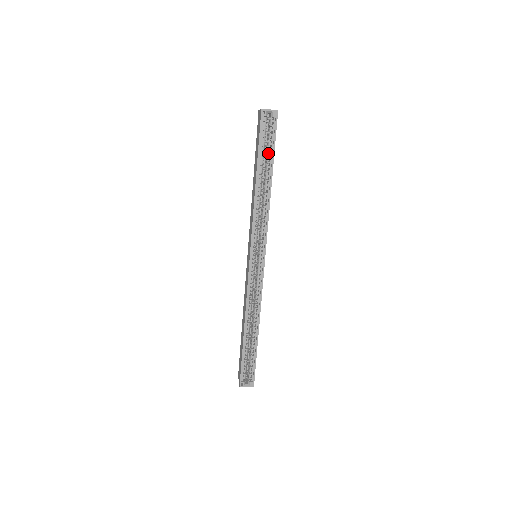
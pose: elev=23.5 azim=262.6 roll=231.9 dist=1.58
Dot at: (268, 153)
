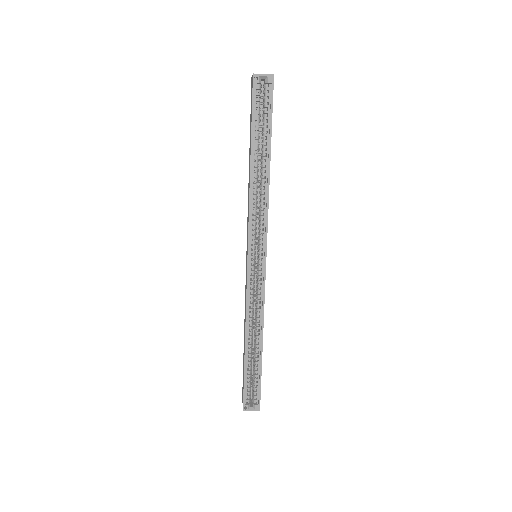
Dot at: (264, 129)
